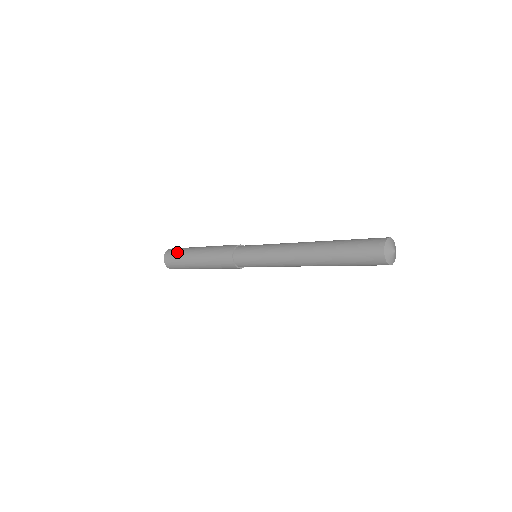
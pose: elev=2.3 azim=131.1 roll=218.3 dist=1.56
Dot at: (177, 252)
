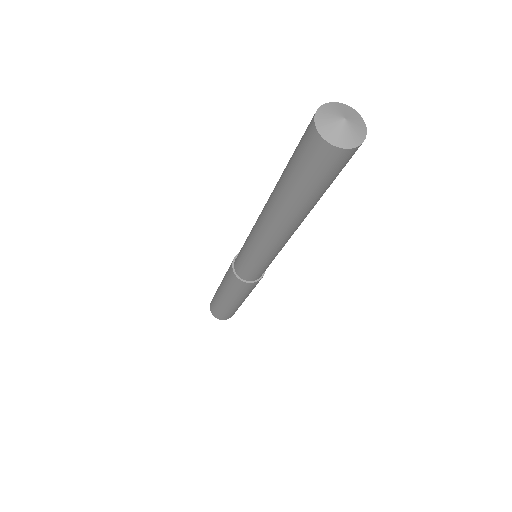
Dot at: occluded
